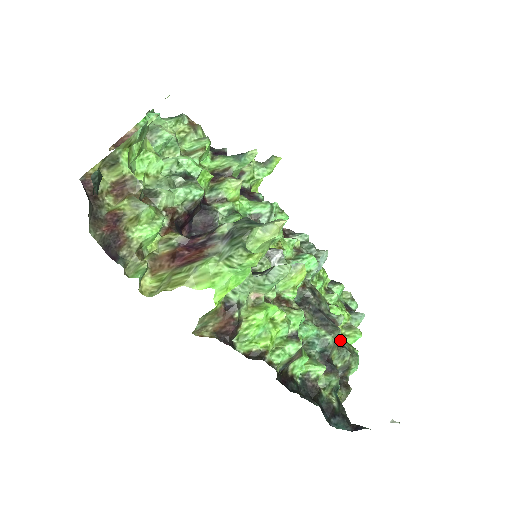
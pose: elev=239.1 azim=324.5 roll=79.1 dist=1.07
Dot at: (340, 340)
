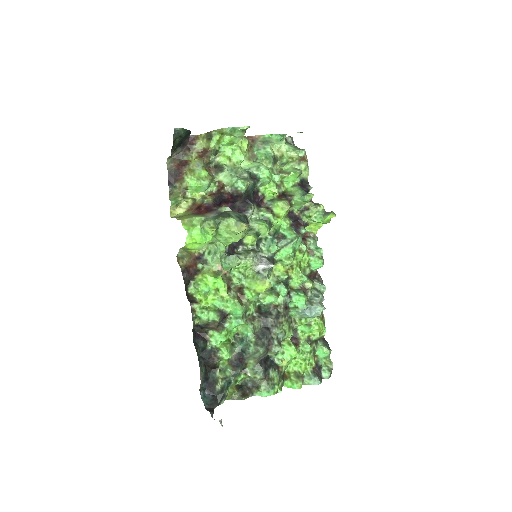
Dot at: (273, 367)
